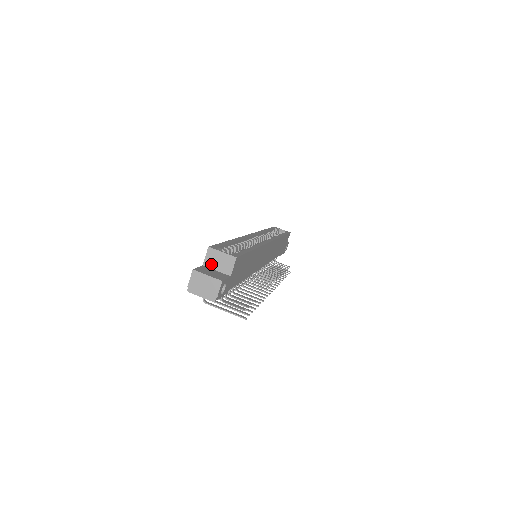
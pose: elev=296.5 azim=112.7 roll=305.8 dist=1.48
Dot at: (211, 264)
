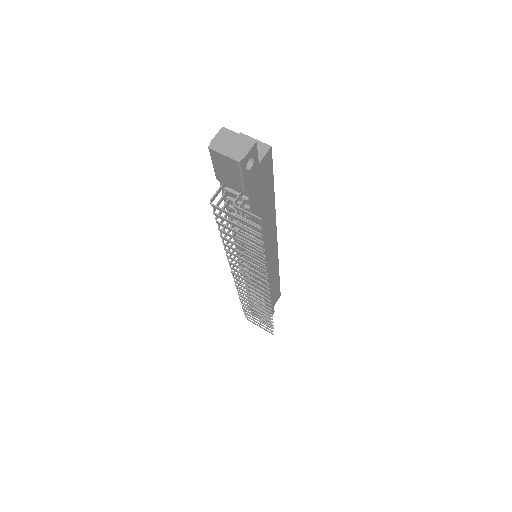
Dot at: occluded
